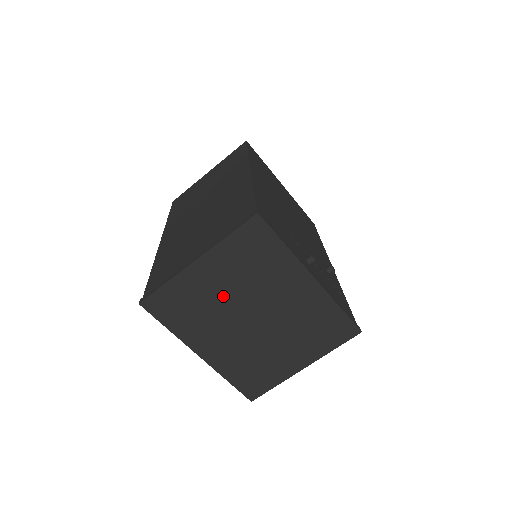
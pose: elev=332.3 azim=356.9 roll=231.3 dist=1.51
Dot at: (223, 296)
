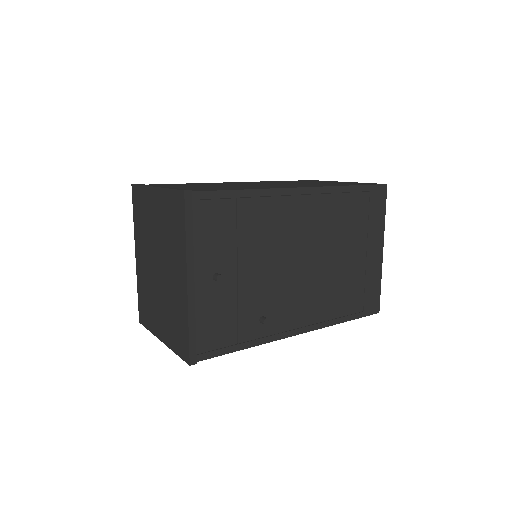
Dot at: (154, 230)
